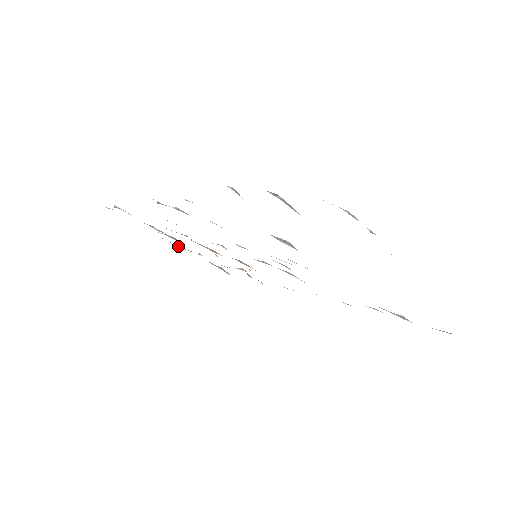
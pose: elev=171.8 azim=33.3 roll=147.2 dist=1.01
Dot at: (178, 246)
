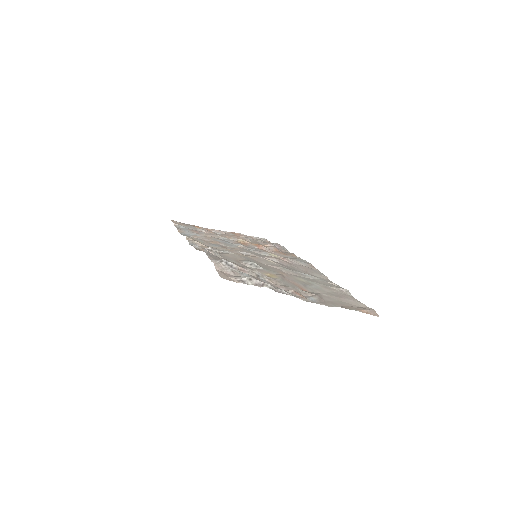
Dot at: (227, 232)
